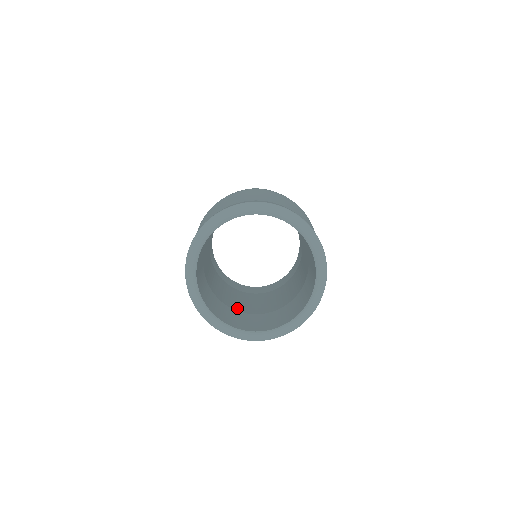
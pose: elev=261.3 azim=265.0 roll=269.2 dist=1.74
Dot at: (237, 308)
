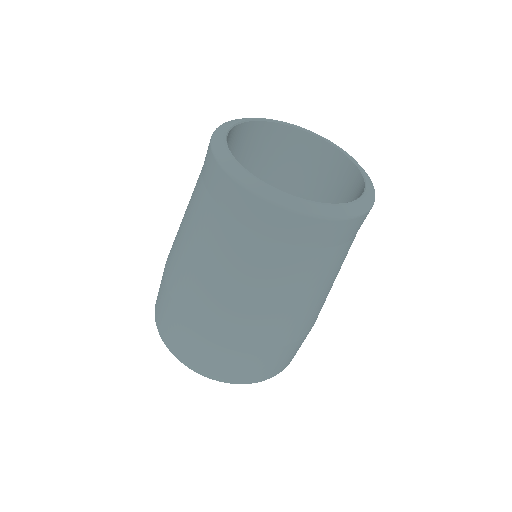
Dot at: occluded
